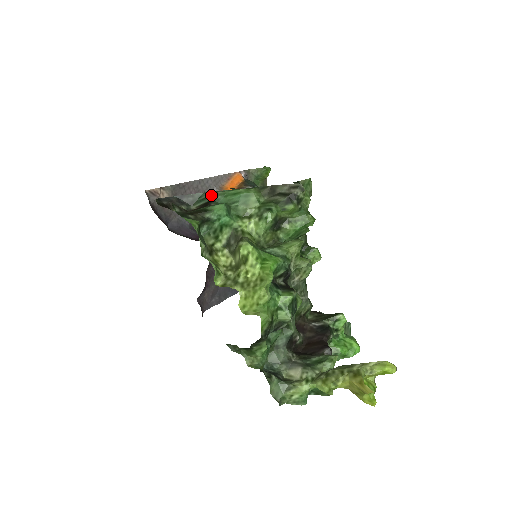
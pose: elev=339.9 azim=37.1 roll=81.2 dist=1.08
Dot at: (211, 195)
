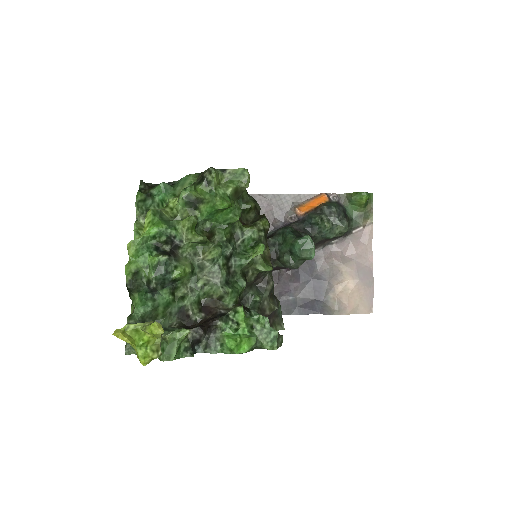
Dot at: occluded
